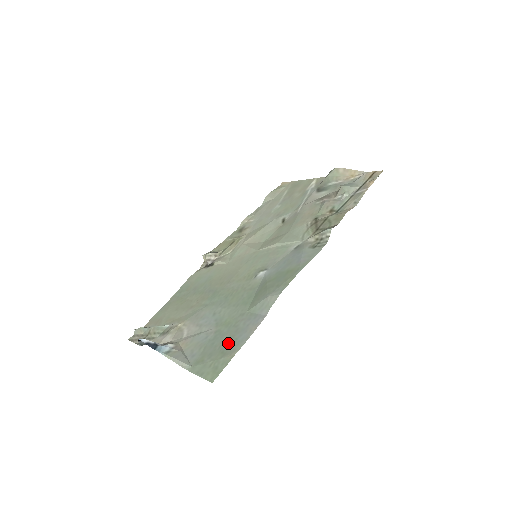
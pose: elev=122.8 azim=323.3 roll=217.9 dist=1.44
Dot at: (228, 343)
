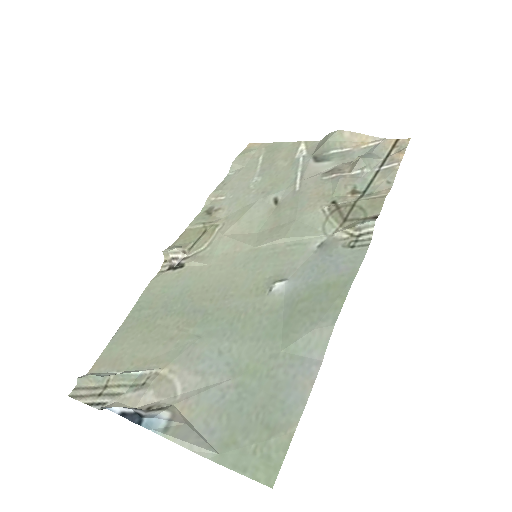
Dot at: (271, 409)
